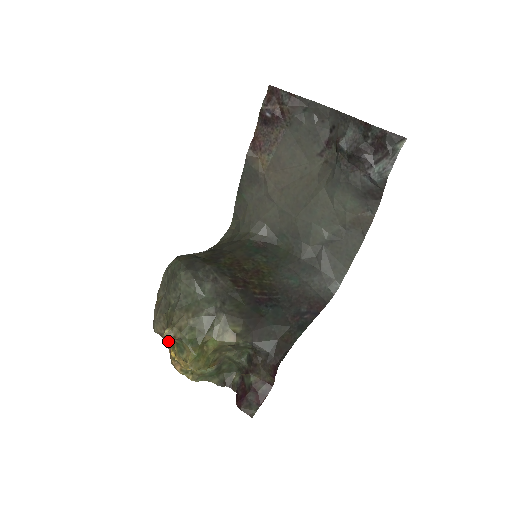
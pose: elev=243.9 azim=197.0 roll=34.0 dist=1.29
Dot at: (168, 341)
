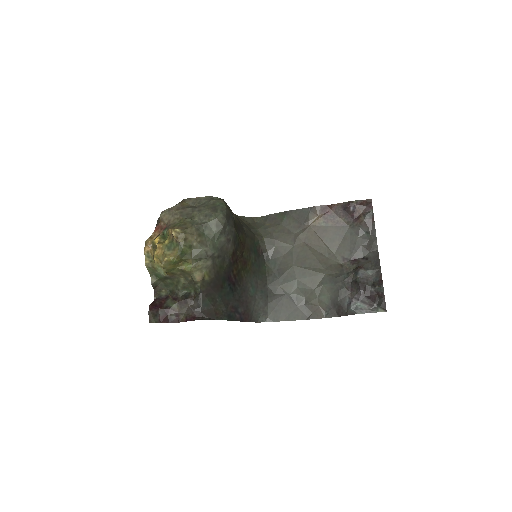
Dot at: (162, 230)
